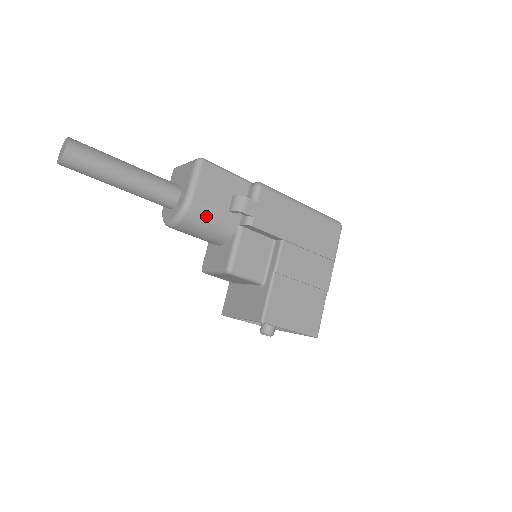
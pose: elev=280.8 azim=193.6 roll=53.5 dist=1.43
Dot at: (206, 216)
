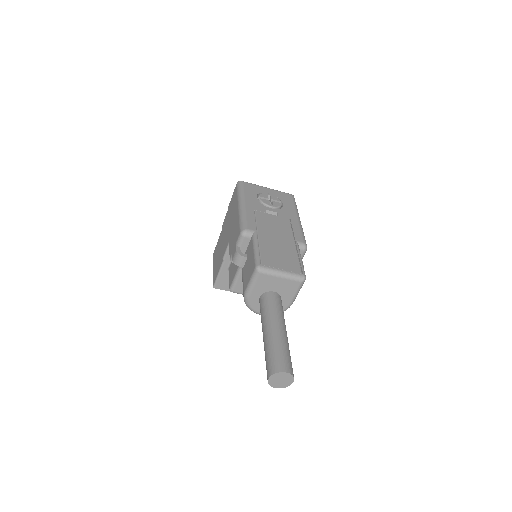
Dot at: occluded
